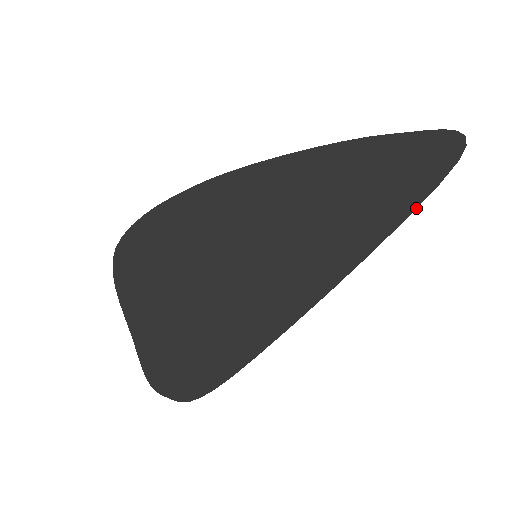
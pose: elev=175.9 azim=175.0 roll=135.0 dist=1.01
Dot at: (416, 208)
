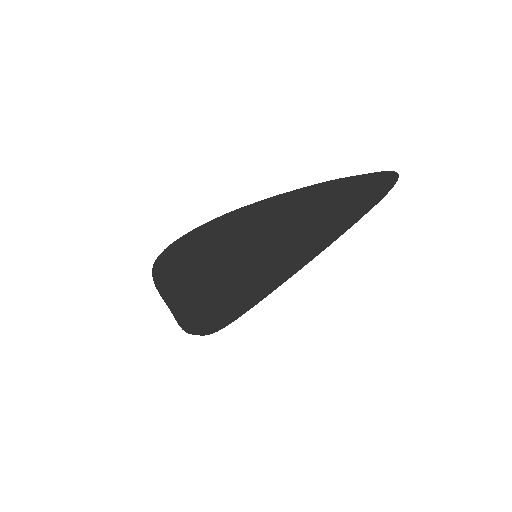
Dot at: occluded
